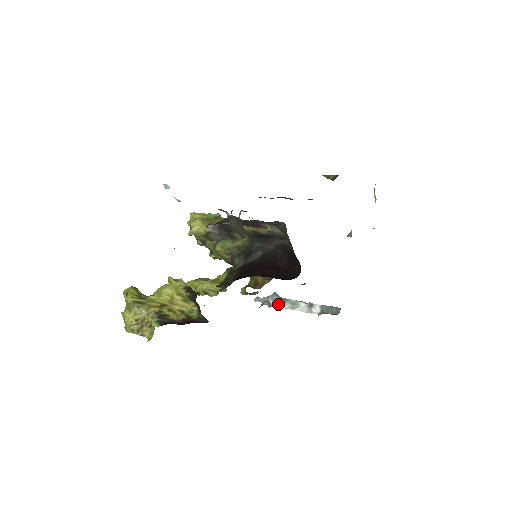
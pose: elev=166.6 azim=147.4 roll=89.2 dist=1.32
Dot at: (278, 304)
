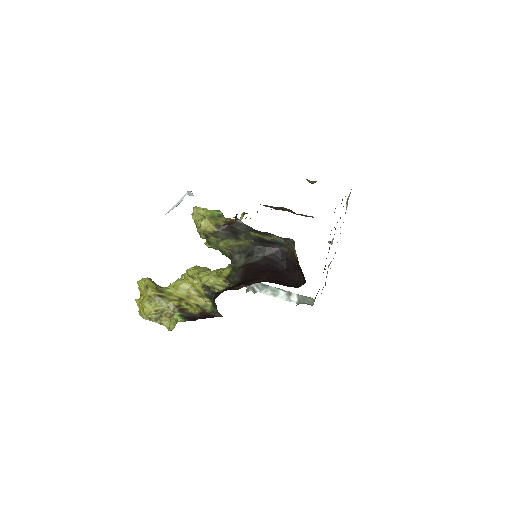
Dot at: (261, 290)
